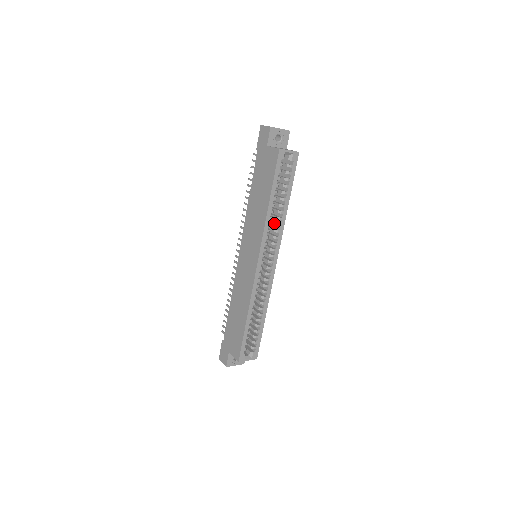
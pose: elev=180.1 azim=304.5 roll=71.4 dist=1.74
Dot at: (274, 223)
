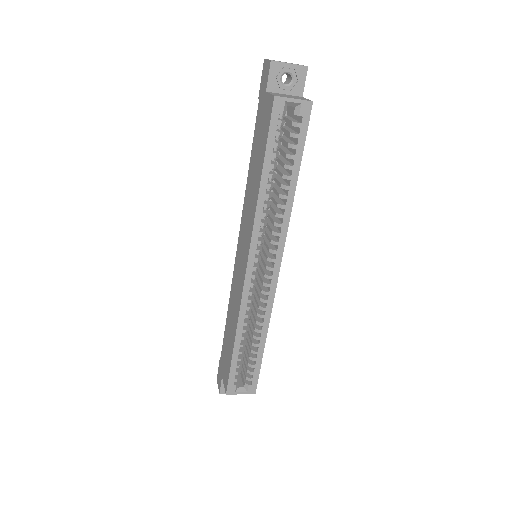
Dot at: (274, 212)
